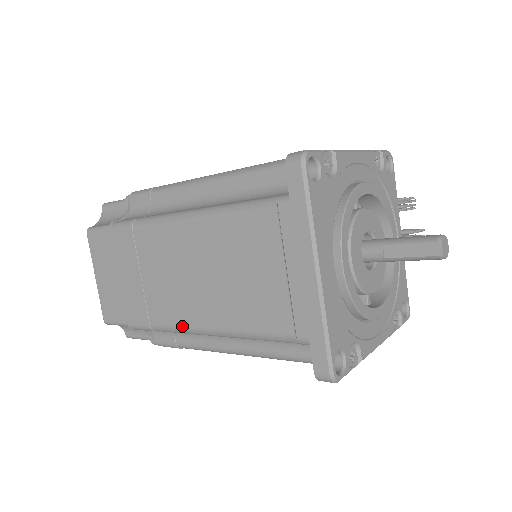
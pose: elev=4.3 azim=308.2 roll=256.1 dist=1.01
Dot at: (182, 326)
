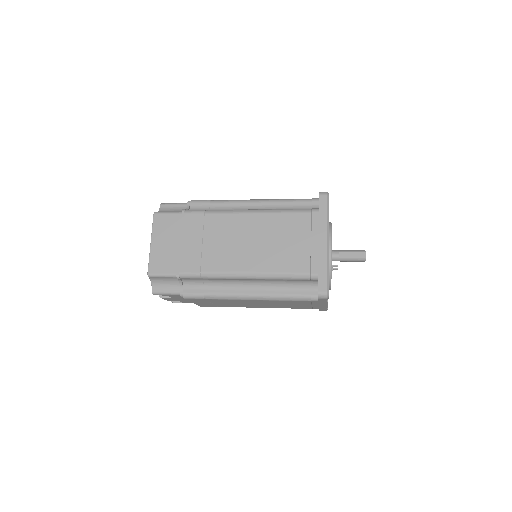
Dot at: (230, 271)
